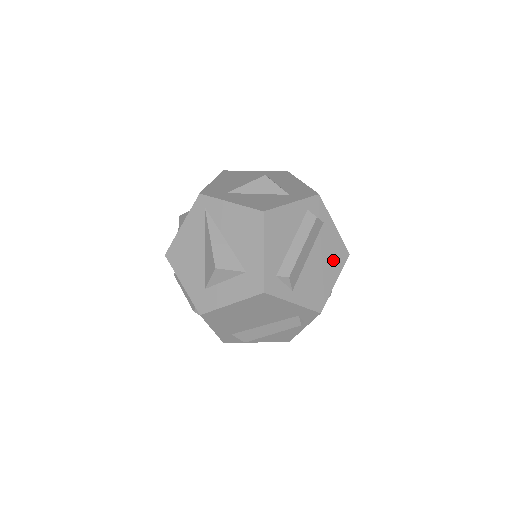
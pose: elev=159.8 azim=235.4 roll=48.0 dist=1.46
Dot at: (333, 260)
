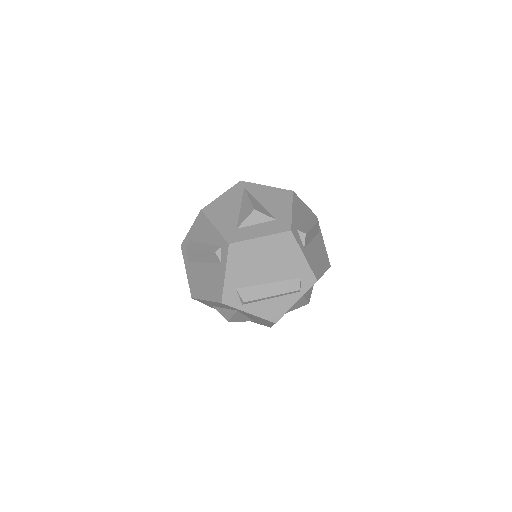
Dot at: (323, 259)
